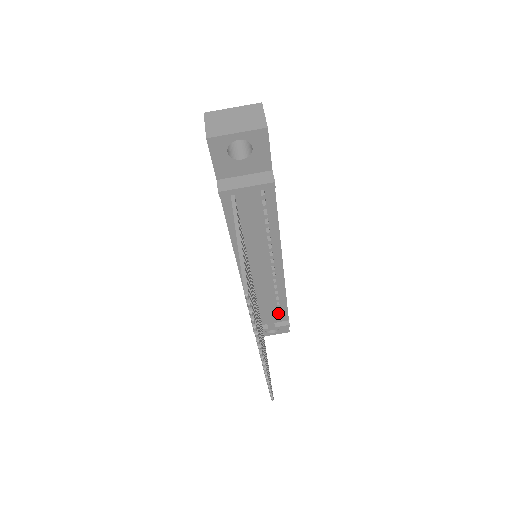
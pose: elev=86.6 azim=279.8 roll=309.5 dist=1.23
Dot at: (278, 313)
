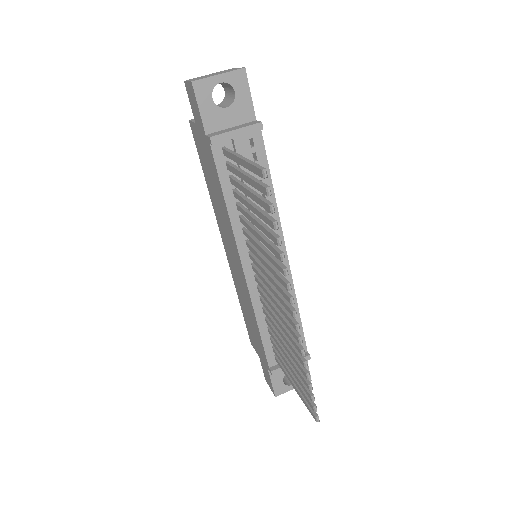
Dot at: occluded
